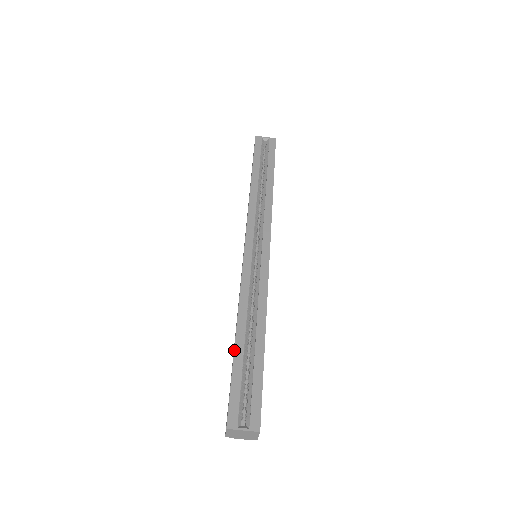
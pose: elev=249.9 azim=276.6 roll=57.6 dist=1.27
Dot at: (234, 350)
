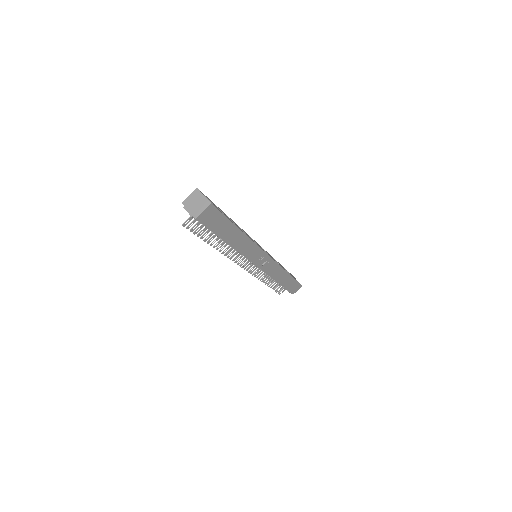
Dot at: occluded
